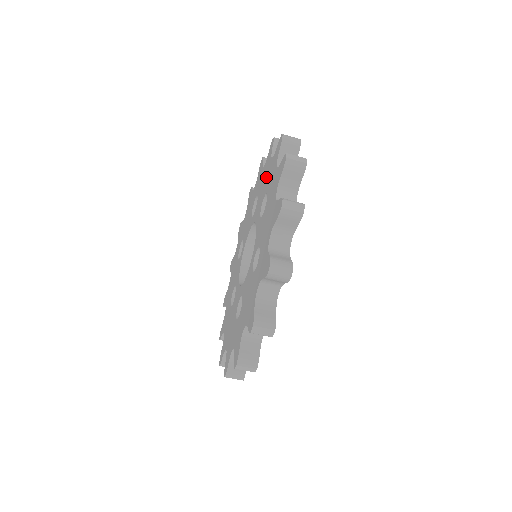
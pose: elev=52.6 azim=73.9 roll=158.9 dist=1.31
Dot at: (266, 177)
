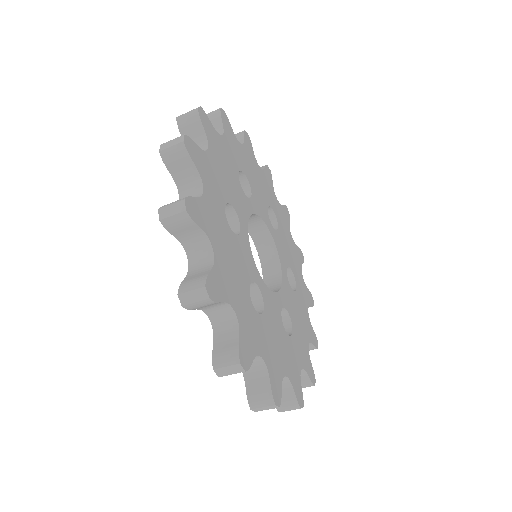
Dot at: occluded
